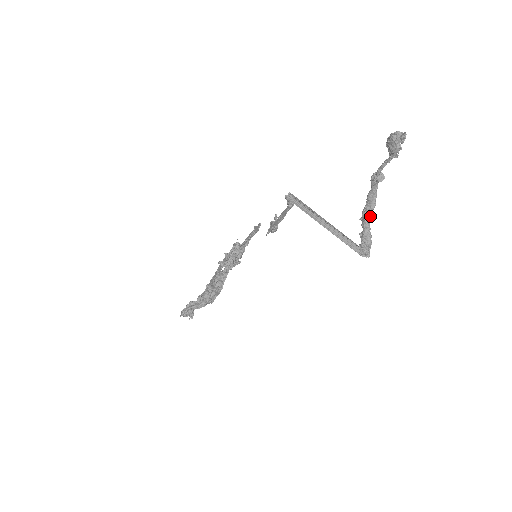
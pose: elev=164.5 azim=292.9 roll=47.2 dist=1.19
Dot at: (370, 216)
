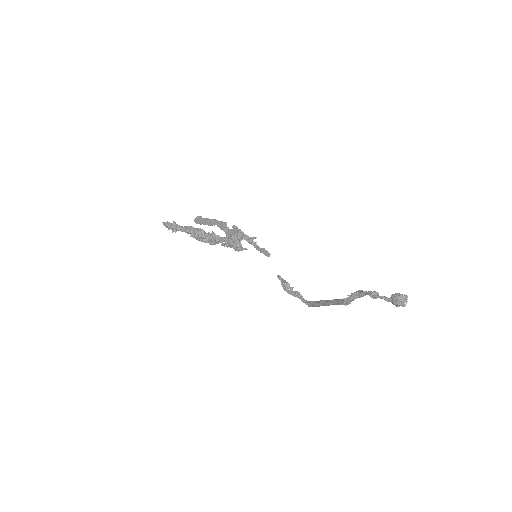
Dot at: occluded
